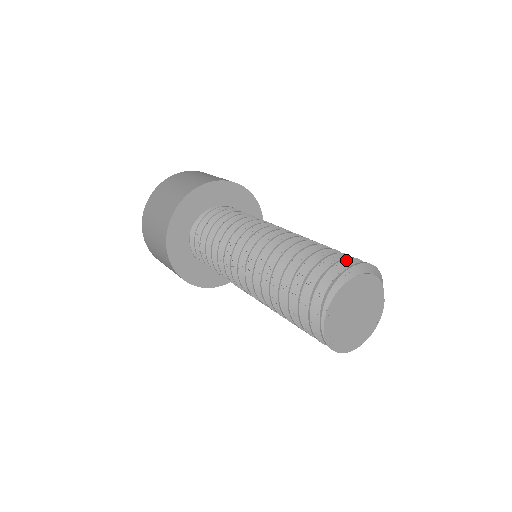
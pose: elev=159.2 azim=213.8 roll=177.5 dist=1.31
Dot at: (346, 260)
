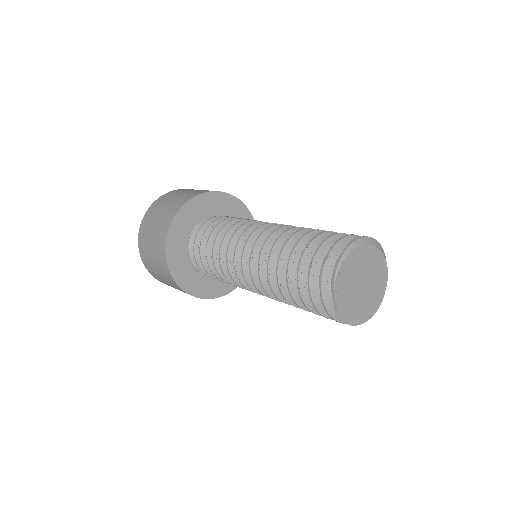
Dot at: occluded
